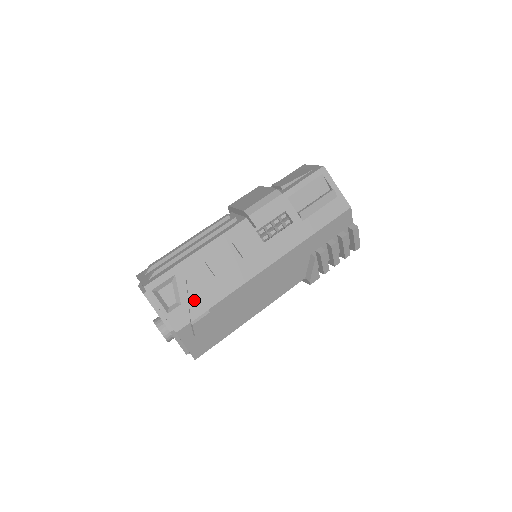
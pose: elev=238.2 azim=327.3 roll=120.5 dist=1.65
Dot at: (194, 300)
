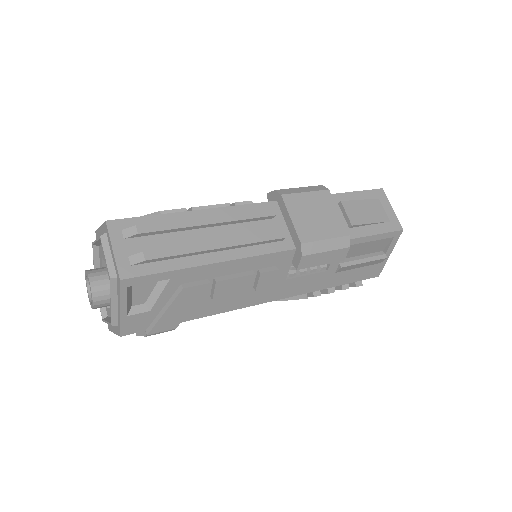
Dot at: (170, 315)
